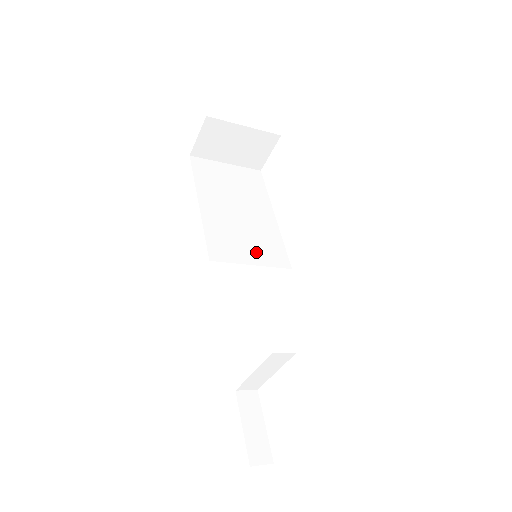
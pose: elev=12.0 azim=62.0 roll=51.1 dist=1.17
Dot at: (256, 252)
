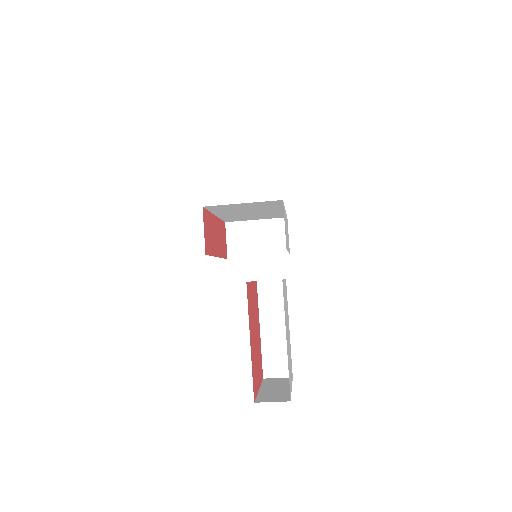
Dot at: occluded
